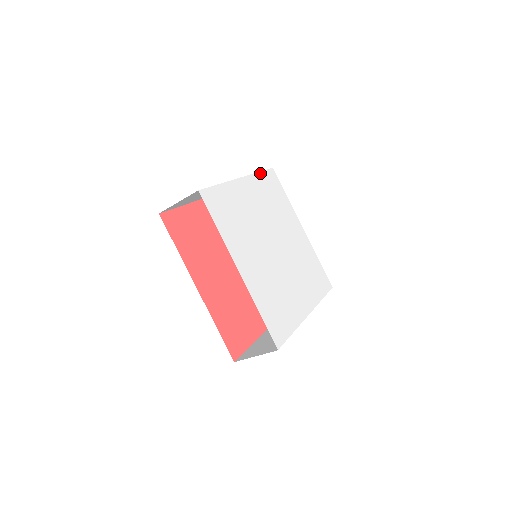
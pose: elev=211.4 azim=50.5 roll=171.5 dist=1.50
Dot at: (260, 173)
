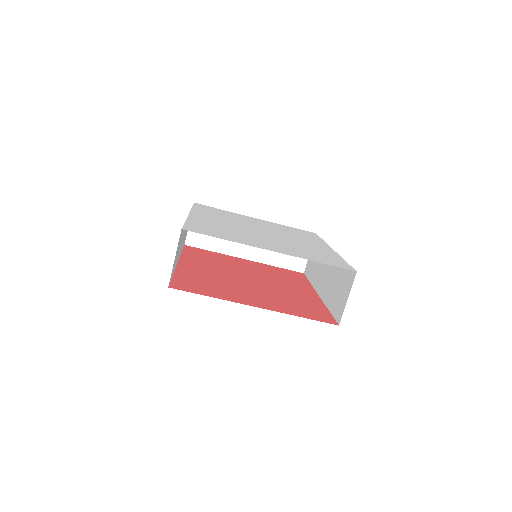
Dot at: (290, 227)
